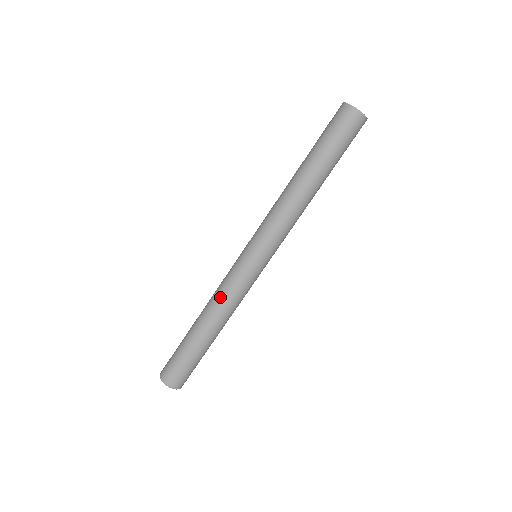
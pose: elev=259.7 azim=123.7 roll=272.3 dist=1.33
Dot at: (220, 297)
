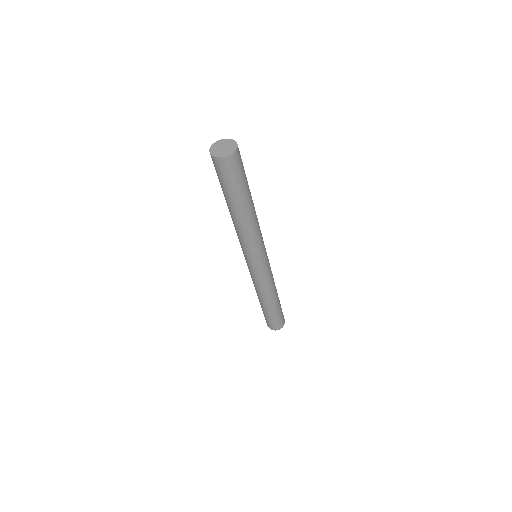
Dot at: (257, 288)
